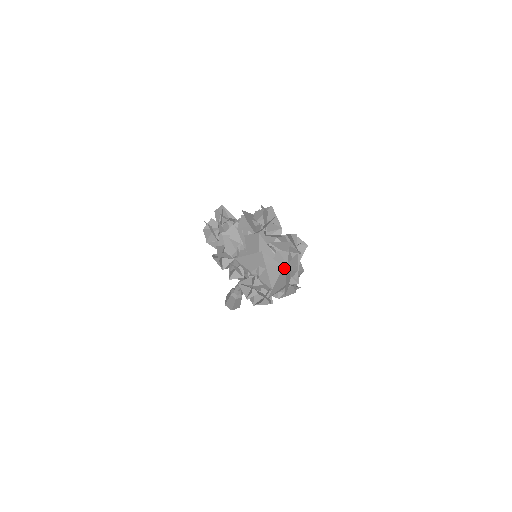
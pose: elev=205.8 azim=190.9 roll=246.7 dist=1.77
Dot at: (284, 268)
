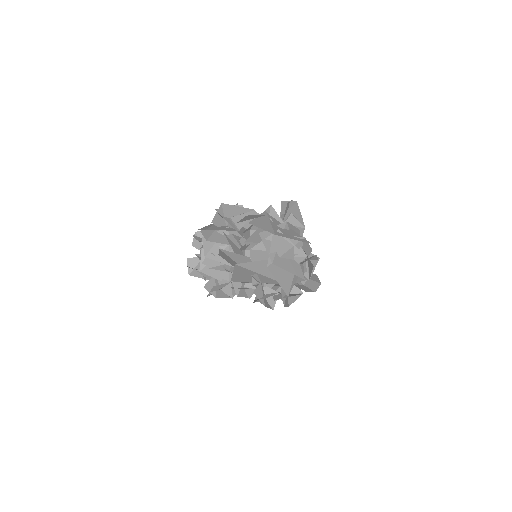
Dot at: (268, 262)
